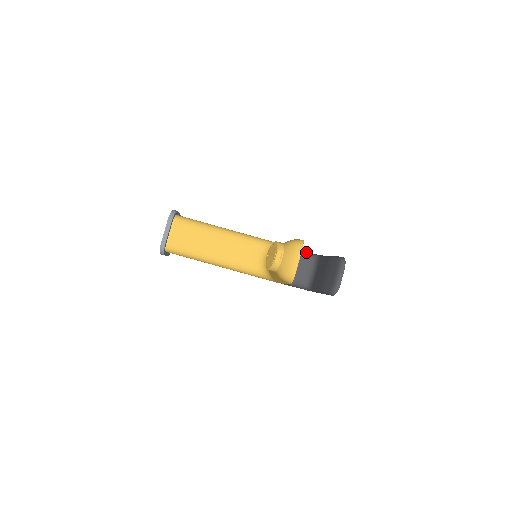
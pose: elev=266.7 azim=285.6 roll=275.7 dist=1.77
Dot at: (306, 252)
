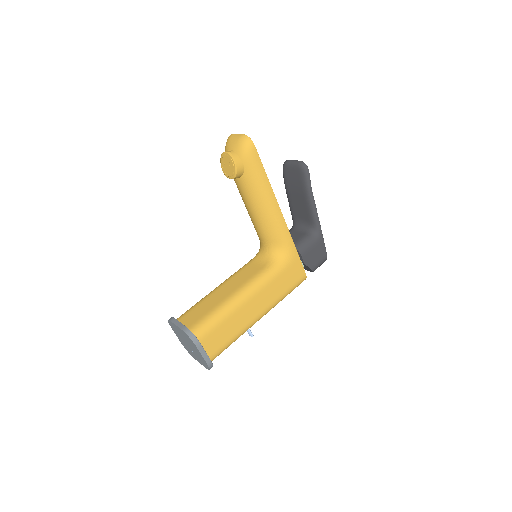
Dot at: occluded
